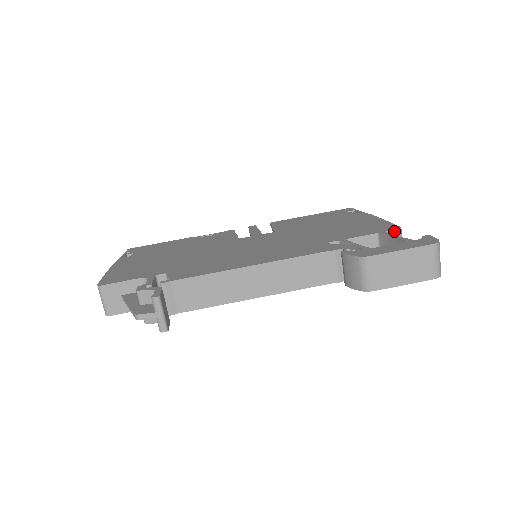
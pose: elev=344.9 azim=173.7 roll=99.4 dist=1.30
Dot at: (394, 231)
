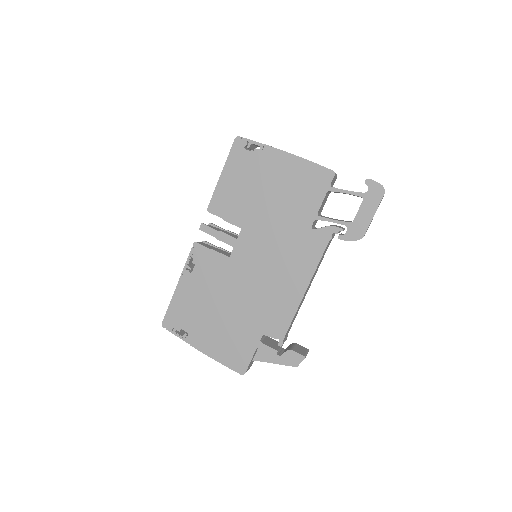
Dot at: (333, 179)
